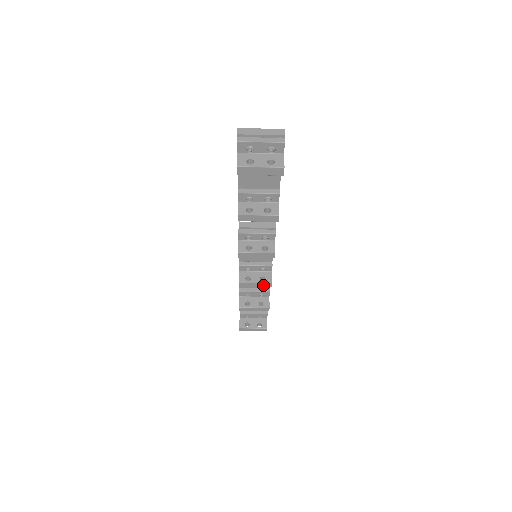
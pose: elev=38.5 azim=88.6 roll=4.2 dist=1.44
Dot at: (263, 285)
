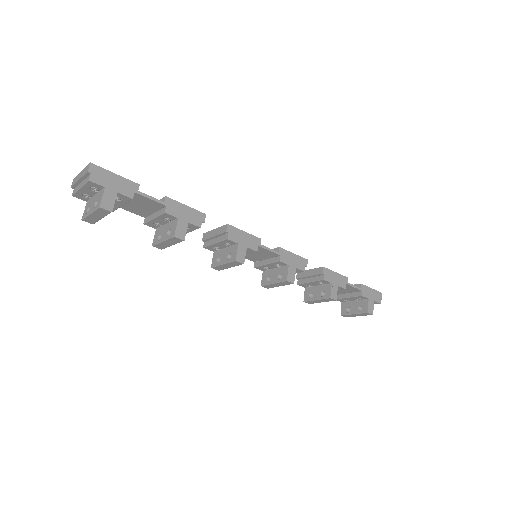
Dot at: (283, 283)
